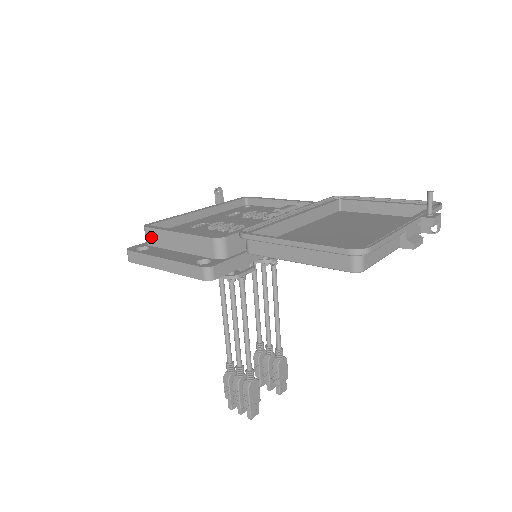
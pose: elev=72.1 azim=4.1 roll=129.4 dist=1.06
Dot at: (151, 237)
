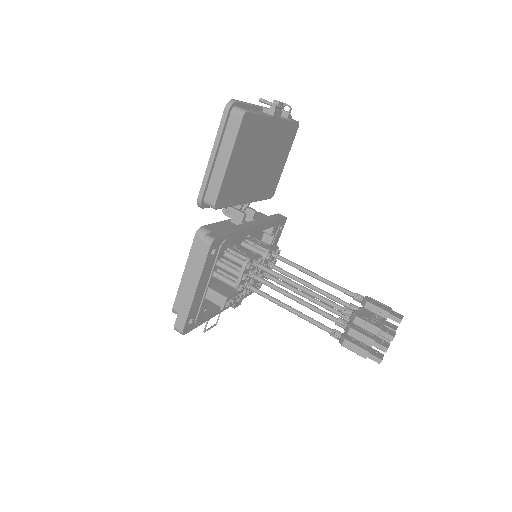
Dot at: occluded
